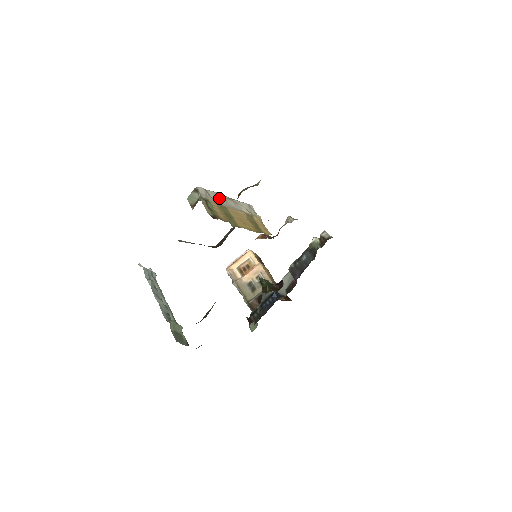
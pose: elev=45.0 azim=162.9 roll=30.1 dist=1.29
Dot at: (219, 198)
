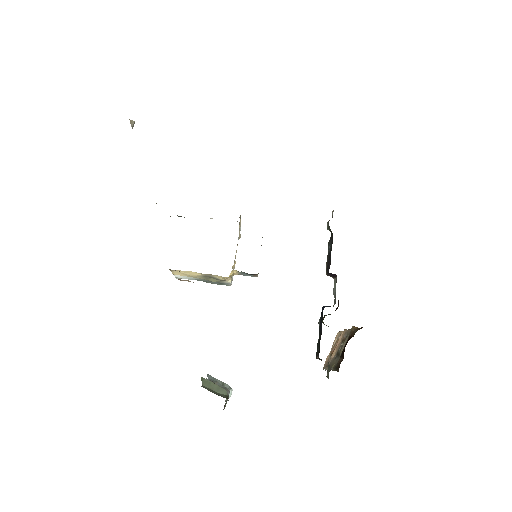
Dot at: occluded
